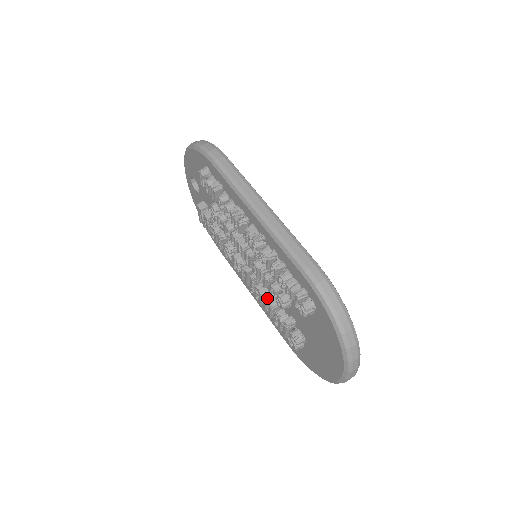
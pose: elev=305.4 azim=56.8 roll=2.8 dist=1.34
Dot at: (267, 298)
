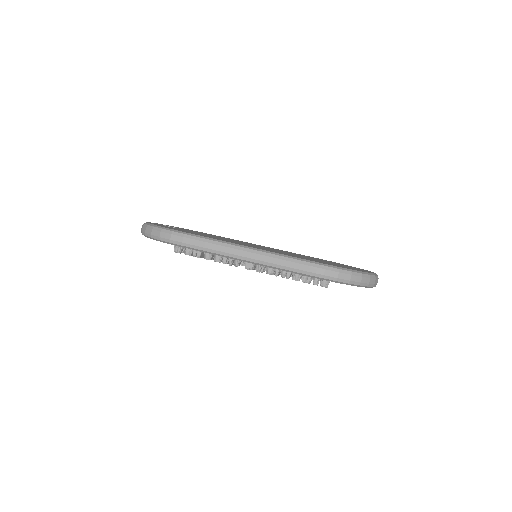
Dot at: occluded
